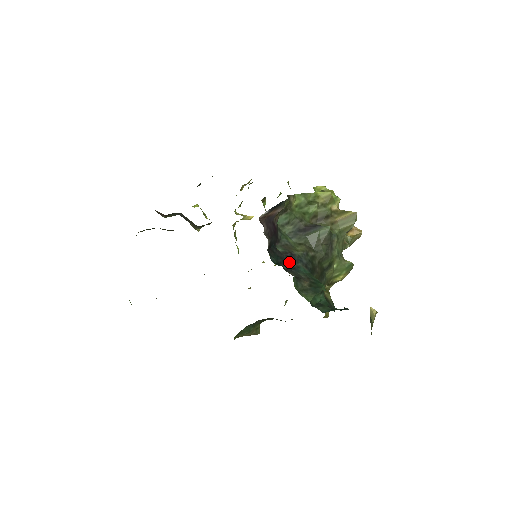
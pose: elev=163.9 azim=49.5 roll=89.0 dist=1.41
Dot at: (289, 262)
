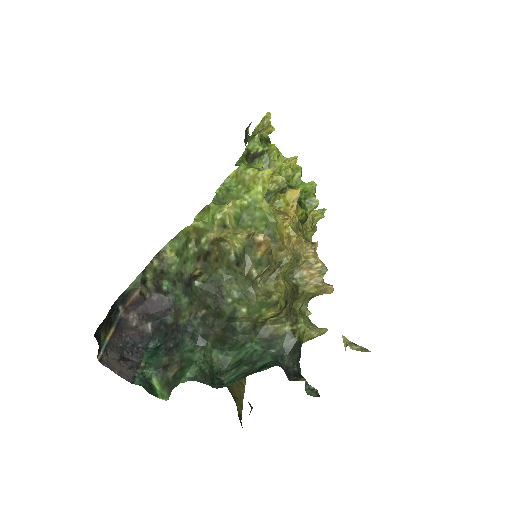
Dot at: (176, 336)
